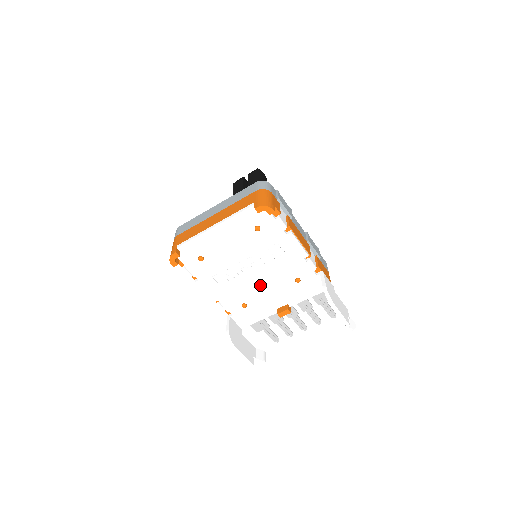
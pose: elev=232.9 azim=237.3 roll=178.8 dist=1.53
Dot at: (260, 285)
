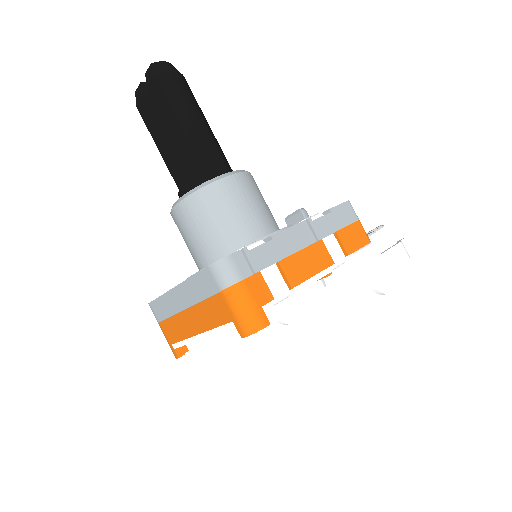
Dot at: occluded
